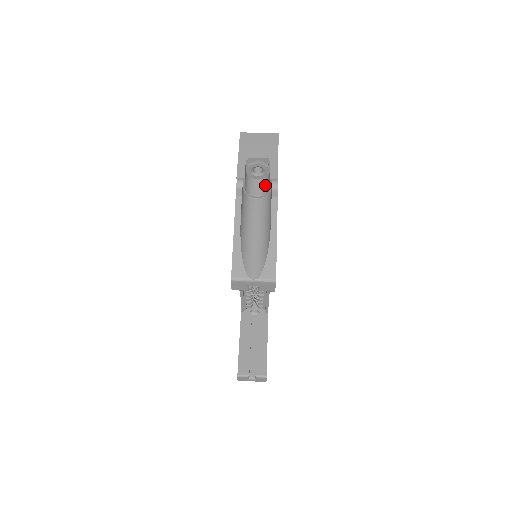
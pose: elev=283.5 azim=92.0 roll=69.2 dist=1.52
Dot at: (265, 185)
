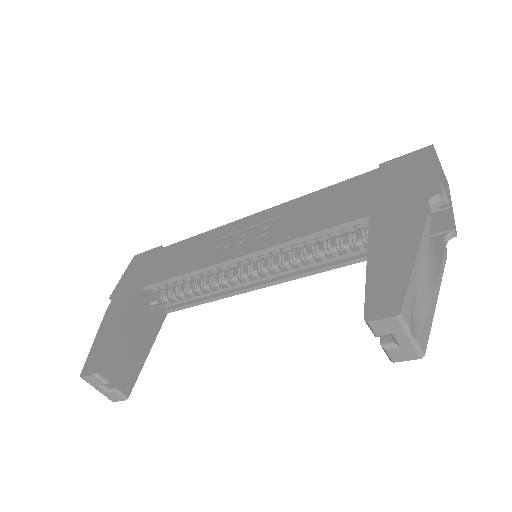
Dot at: occluded
